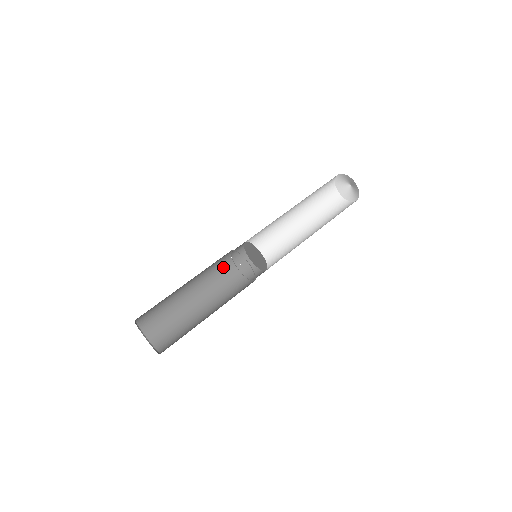
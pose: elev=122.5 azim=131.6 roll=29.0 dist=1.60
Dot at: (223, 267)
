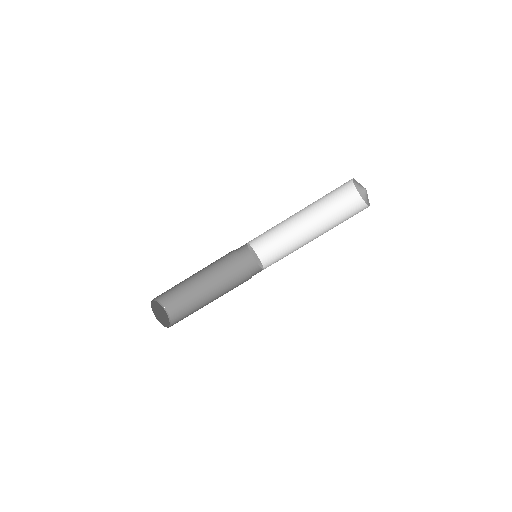
Dot at: occluded
